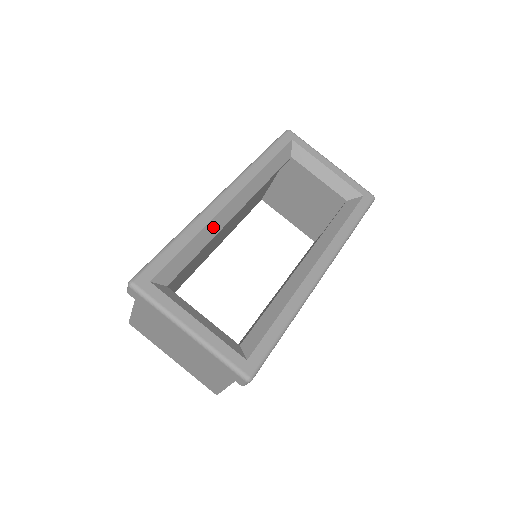
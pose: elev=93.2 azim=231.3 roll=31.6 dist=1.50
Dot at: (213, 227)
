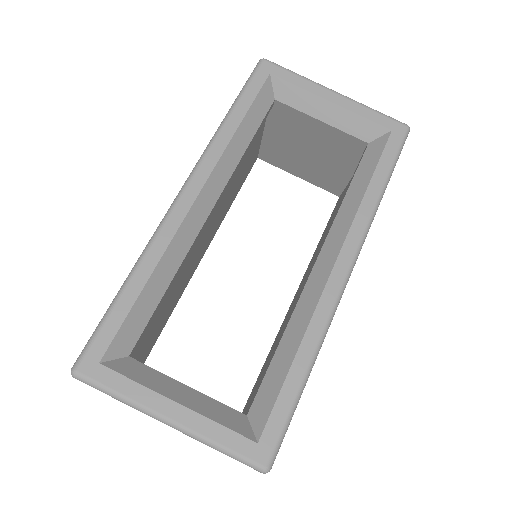
Dot at: (177, 248)
